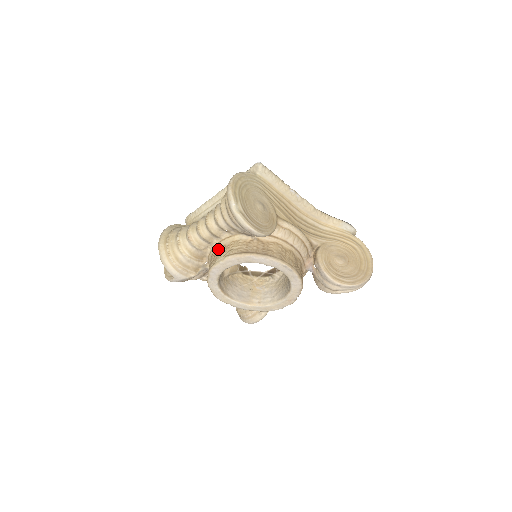
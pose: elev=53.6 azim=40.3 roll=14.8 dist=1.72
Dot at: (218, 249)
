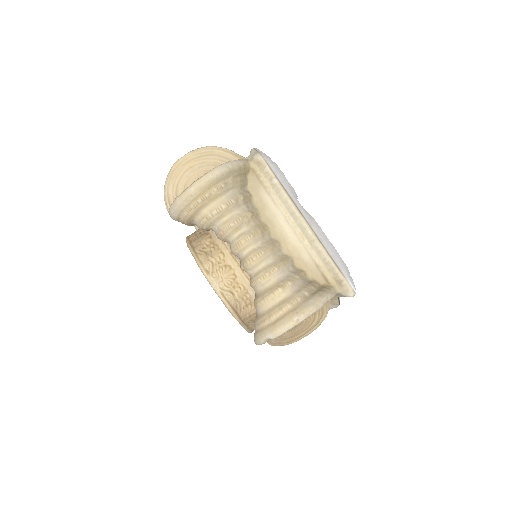
Dot at: (229, 267)
